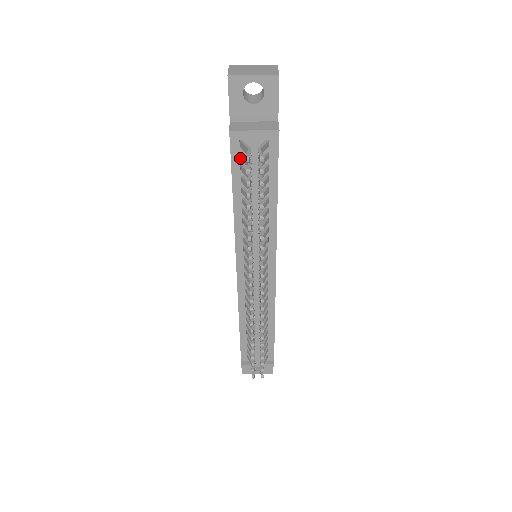
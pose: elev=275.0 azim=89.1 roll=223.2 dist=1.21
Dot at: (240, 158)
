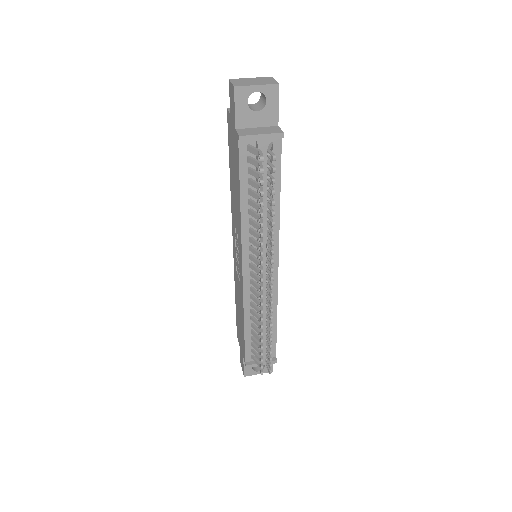
Dot at: (247, 161)
